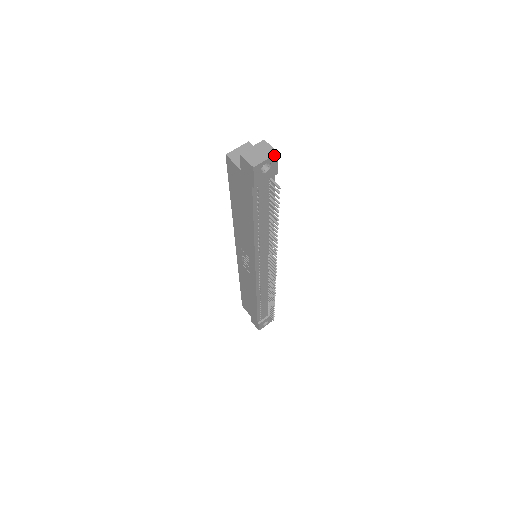
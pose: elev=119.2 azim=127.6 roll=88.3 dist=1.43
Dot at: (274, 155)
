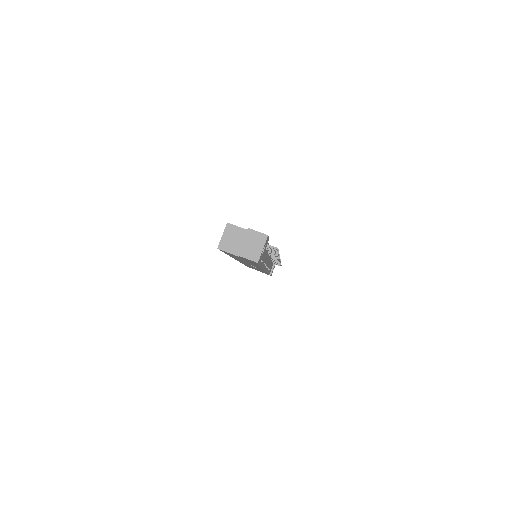
Dot at: (266, 239)
